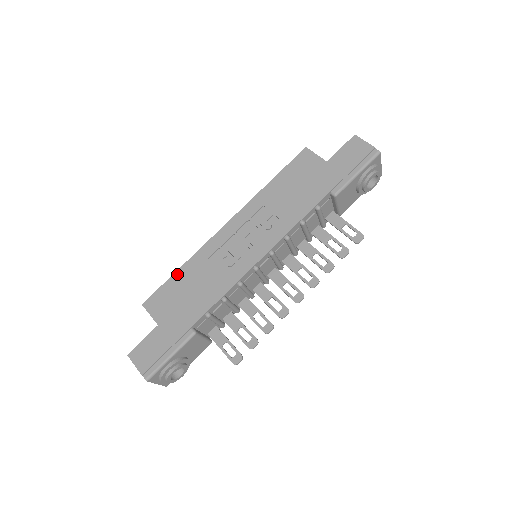
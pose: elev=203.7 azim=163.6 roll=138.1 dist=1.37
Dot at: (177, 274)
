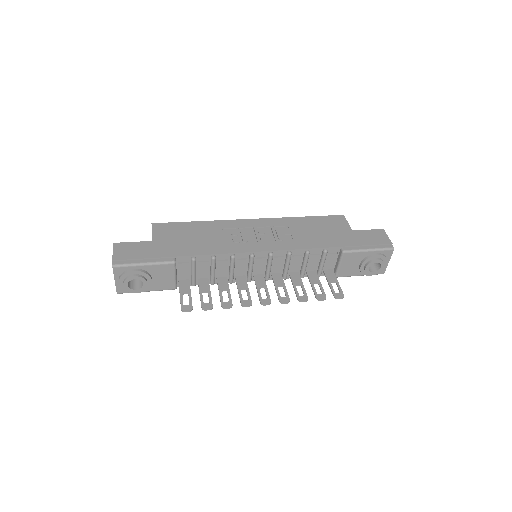
Dot at: (193, 223)
